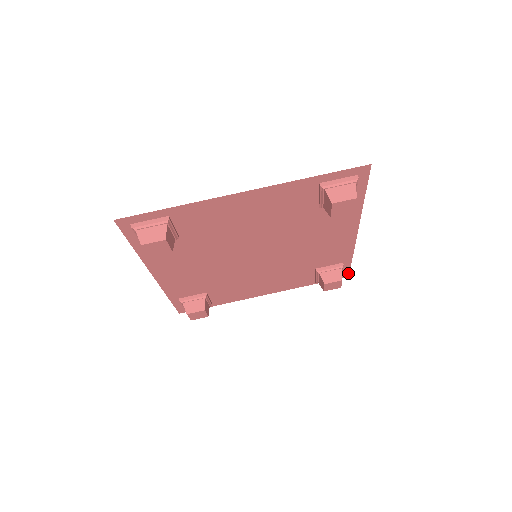
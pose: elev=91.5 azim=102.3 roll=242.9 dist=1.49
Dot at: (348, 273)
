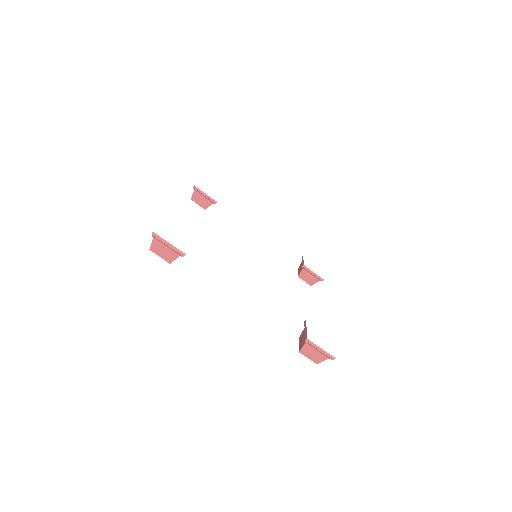
Dot at: occluded
